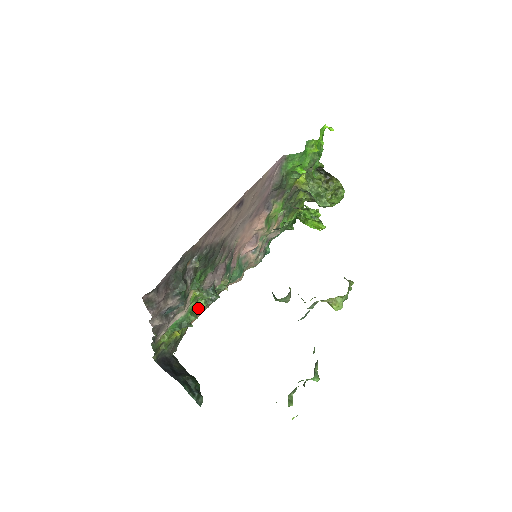
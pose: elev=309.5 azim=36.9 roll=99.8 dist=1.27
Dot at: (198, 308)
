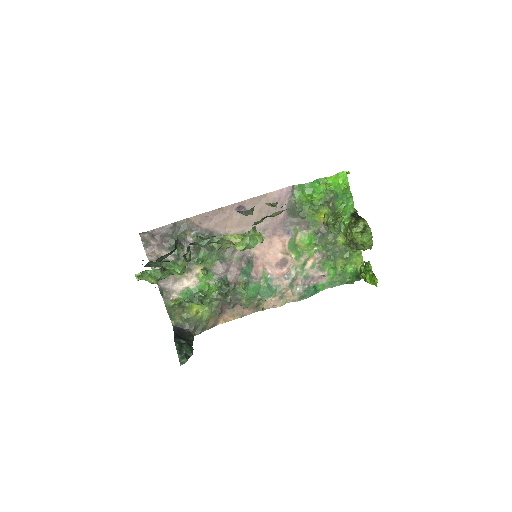
Dot at: (219, 301)
